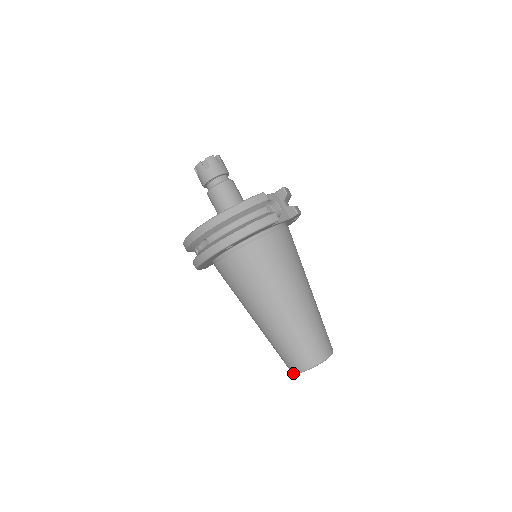
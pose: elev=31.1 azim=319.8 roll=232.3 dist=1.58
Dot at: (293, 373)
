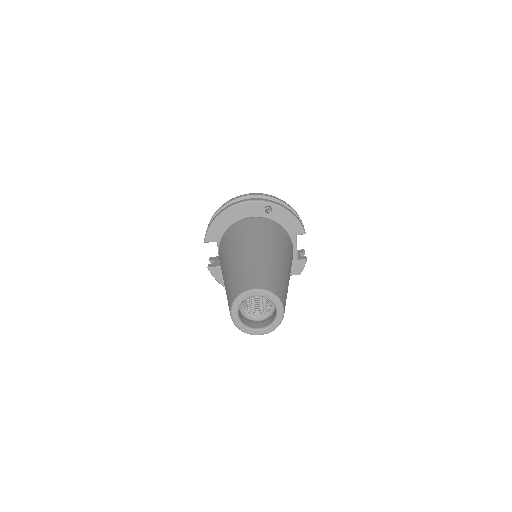
Dot at: (242, 292)
